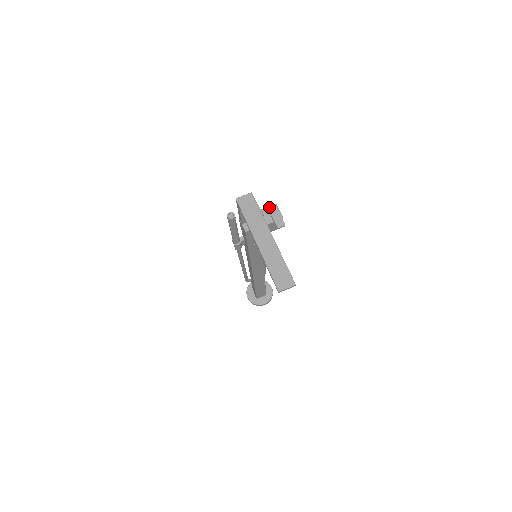
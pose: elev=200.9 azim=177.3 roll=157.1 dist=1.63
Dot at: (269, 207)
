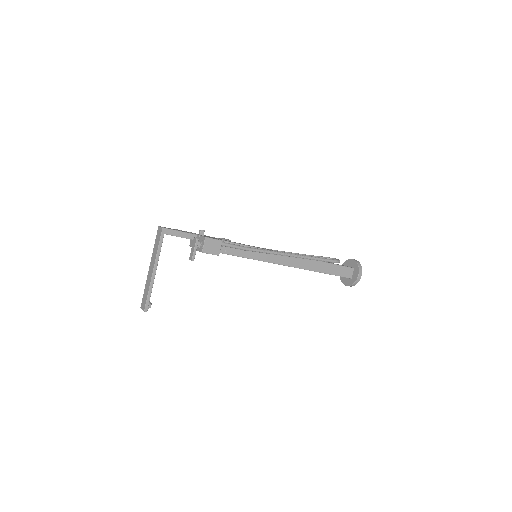
Dot at: (194, 239)
